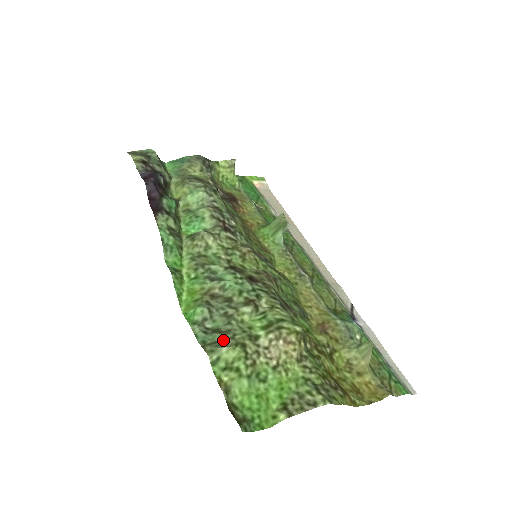
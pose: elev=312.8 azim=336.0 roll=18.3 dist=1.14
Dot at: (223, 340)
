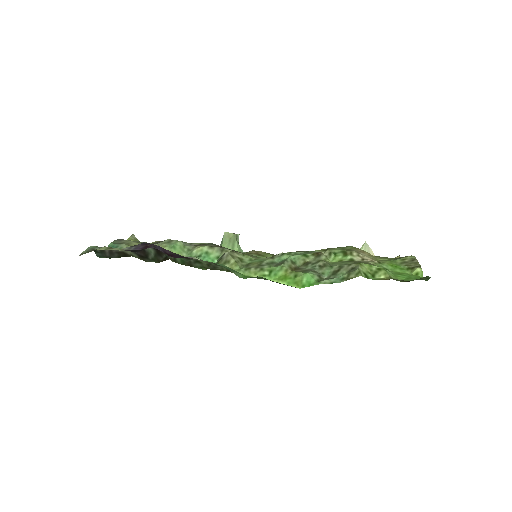
Dot at: (349, 269)
